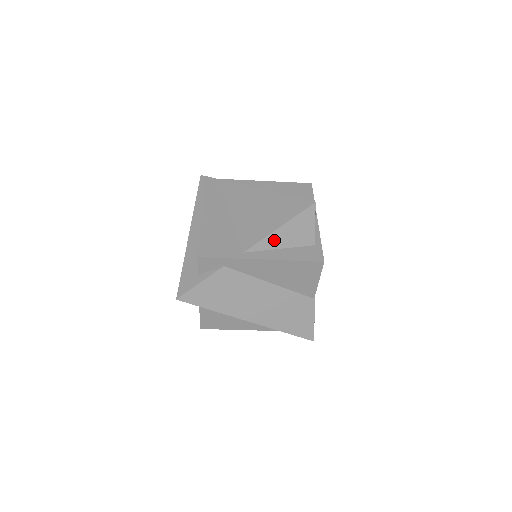
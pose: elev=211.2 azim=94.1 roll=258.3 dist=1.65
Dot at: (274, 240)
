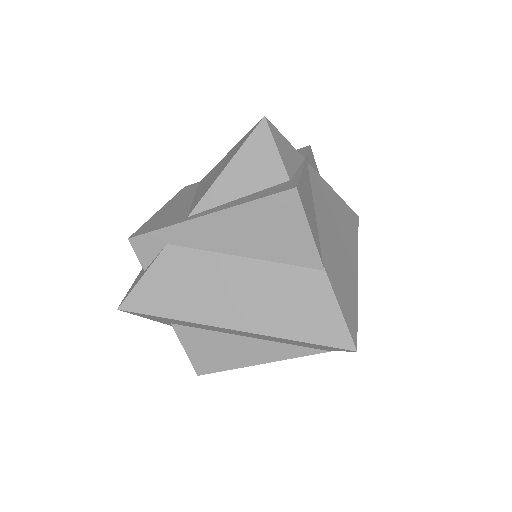
Dot at: (225, 188)
